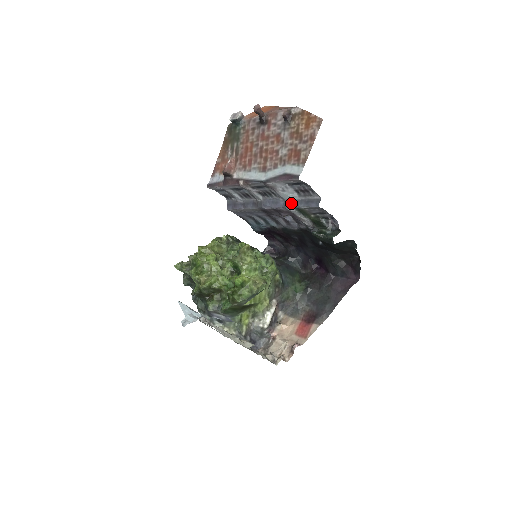
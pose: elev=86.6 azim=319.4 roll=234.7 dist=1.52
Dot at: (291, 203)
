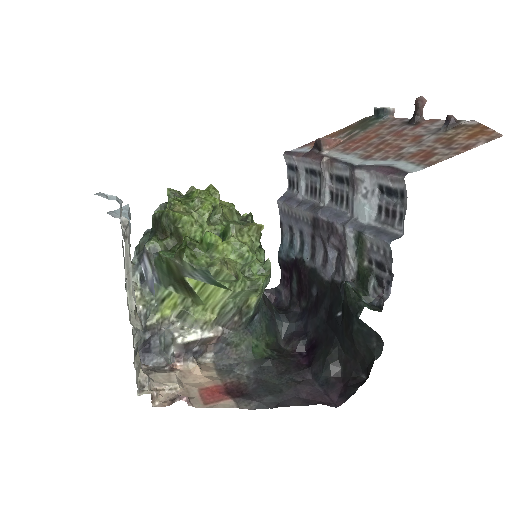
Dot at: (357, 224)
